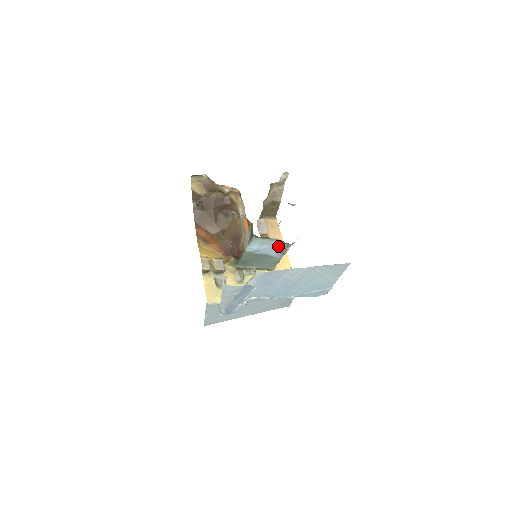
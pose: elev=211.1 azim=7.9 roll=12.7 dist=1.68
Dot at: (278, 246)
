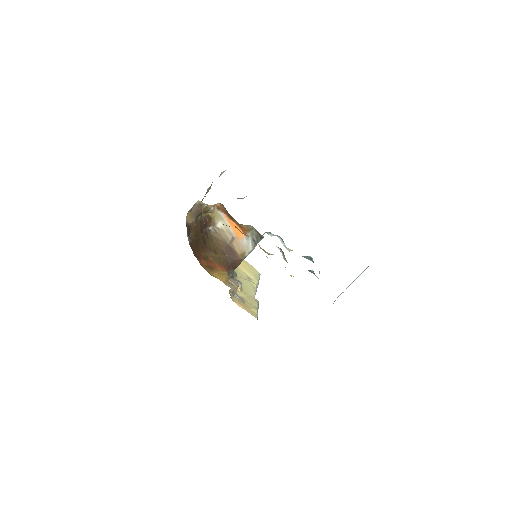
Dot at: occluded
